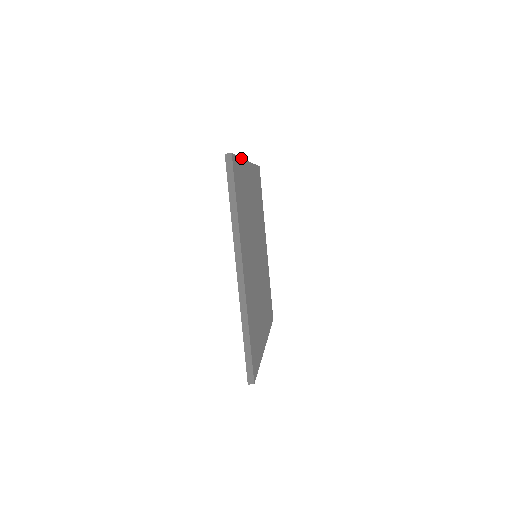
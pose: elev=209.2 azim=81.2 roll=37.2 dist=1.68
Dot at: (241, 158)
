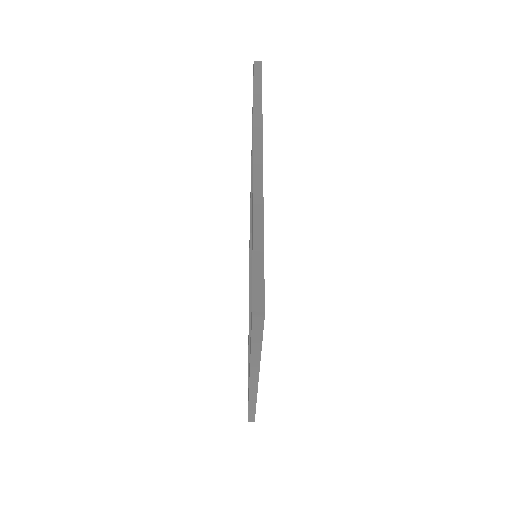
Dot at: (263, 226)
